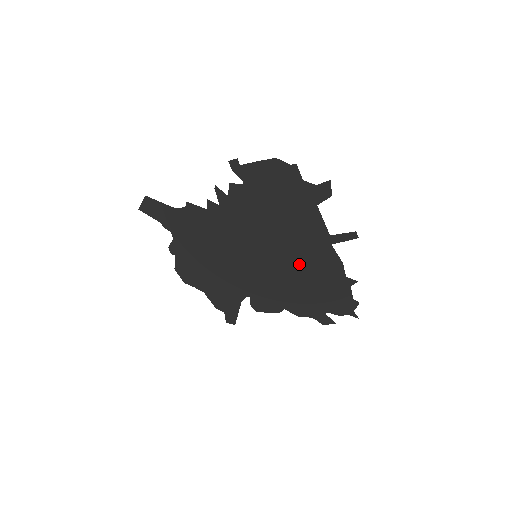
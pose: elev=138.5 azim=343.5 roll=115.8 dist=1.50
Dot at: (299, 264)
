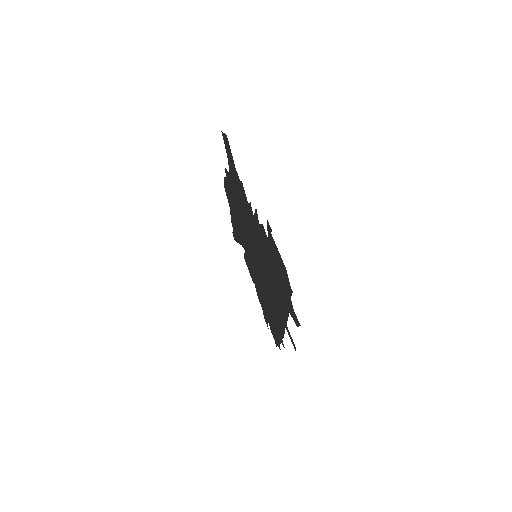
Dot at: (269, 297)
